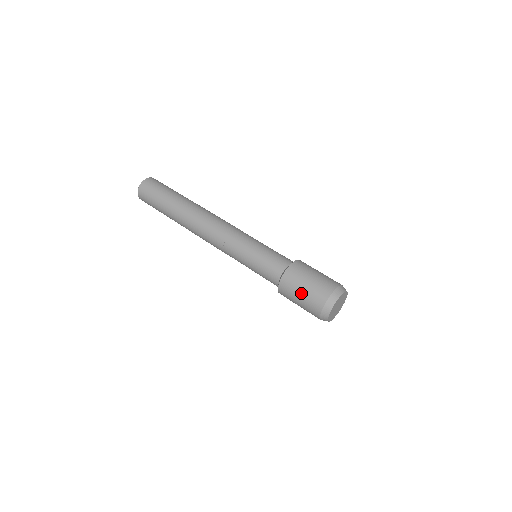
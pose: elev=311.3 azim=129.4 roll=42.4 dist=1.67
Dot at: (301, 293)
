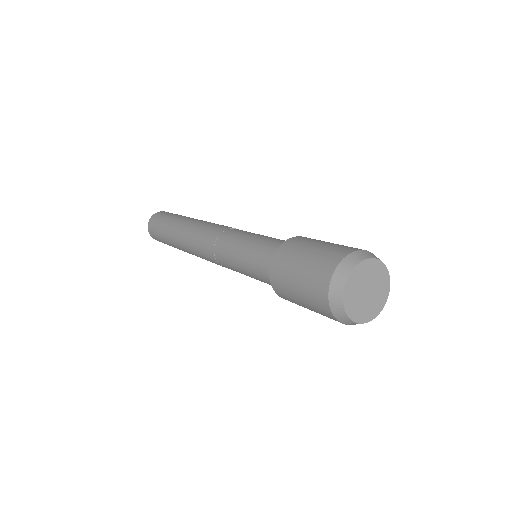
Dot at: (299, 266)
